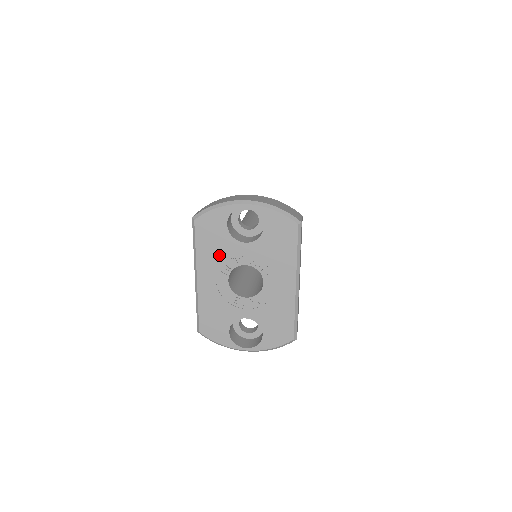
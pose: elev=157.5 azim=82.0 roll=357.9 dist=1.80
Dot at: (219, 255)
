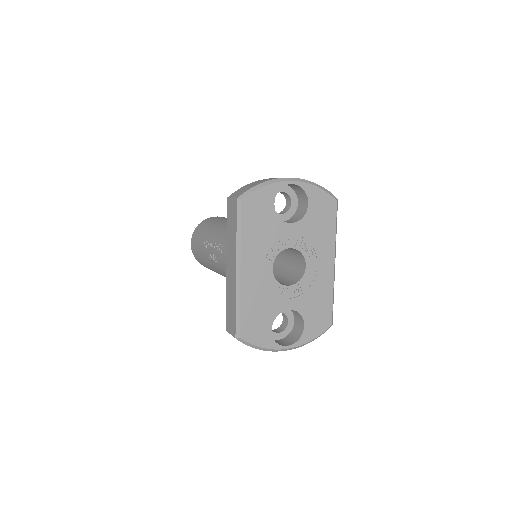
Dot at: (265, 239)
